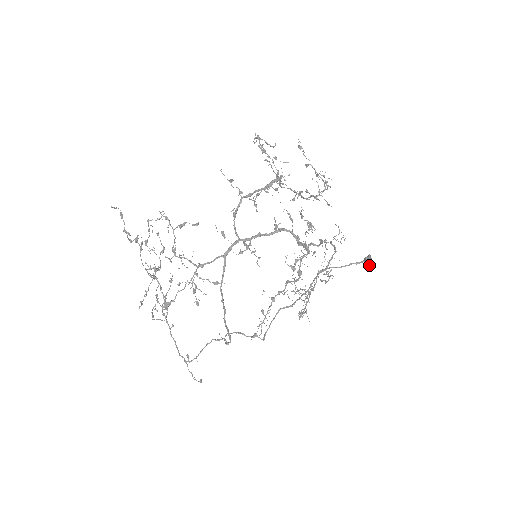
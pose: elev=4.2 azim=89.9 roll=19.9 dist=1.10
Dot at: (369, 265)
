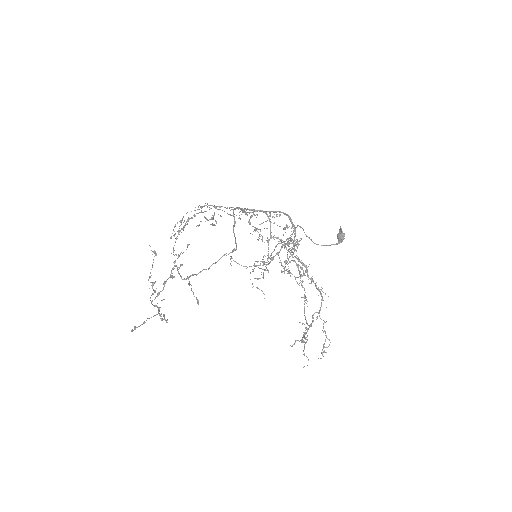
Dot at: (340, 229)
